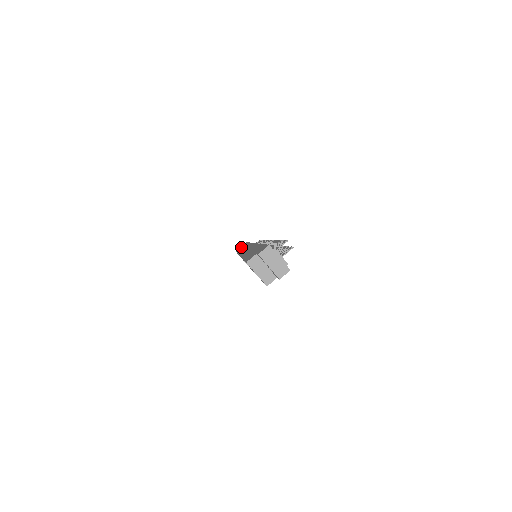
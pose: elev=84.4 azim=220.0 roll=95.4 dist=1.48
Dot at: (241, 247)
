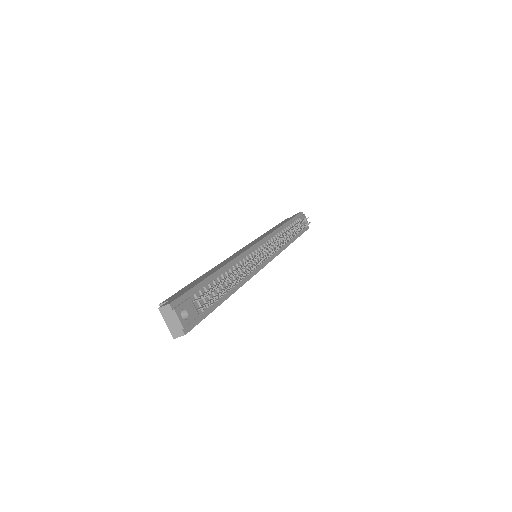
Dot at: (287, 219)
